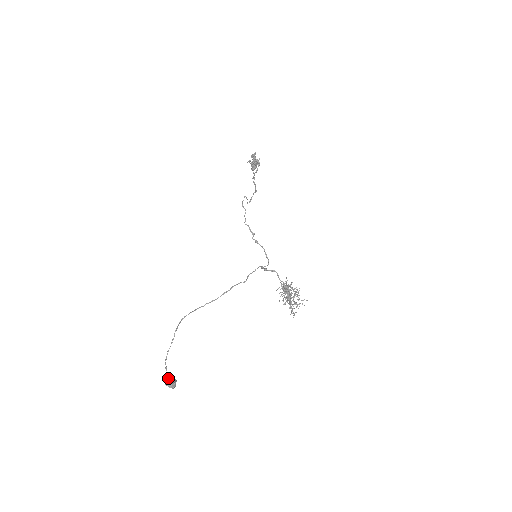
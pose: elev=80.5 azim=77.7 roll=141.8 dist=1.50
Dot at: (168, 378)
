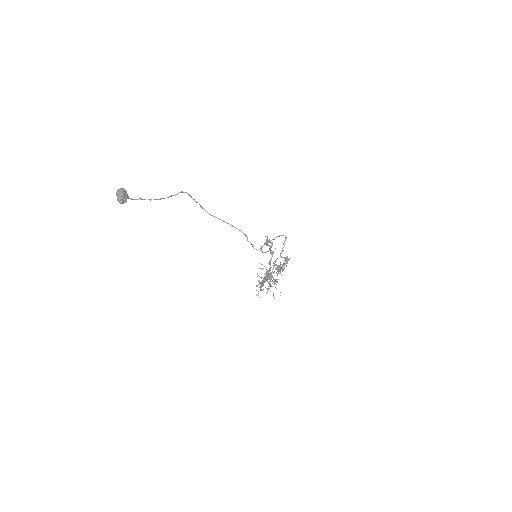
Dot at: occluded
